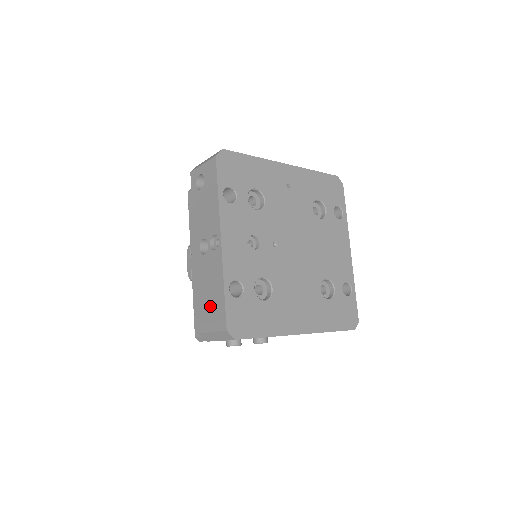
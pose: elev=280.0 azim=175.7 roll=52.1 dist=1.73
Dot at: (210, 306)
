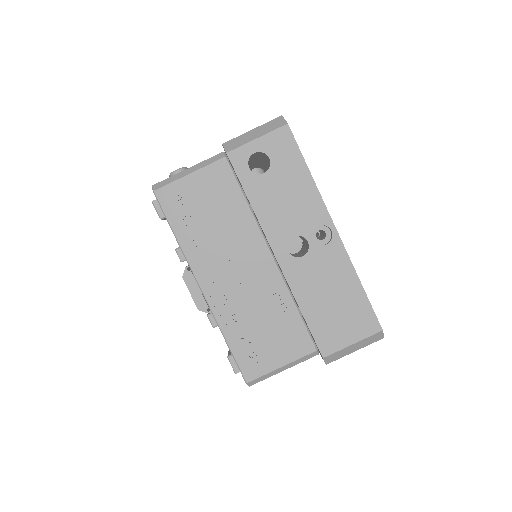
Dot at: (339, 315)
